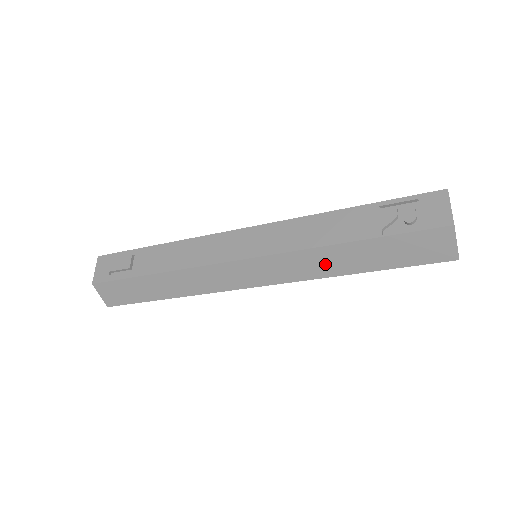
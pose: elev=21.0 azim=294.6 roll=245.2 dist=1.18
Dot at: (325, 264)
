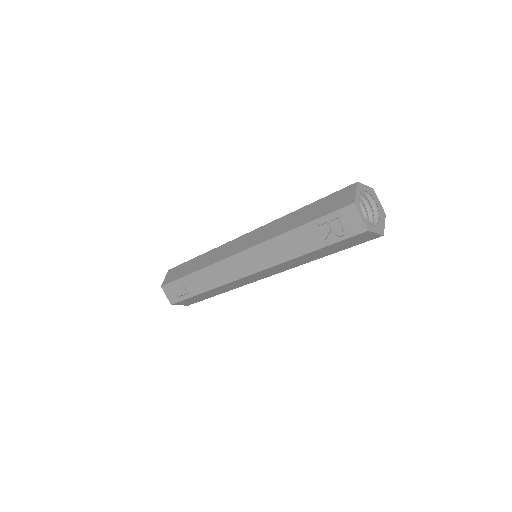
Dot at: (301, 261)
